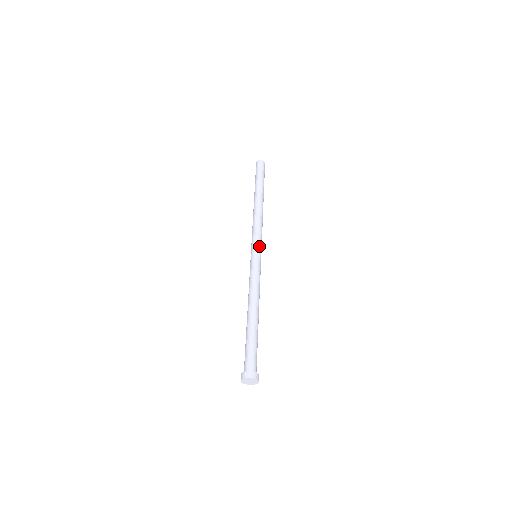
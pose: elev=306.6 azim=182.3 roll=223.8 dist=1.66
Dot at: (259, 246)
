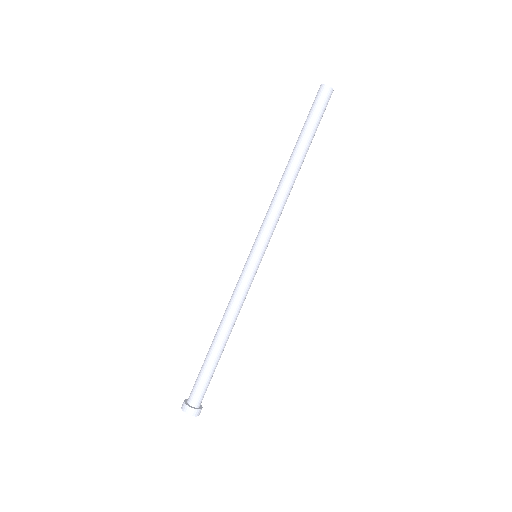
Dot at: (263, 246)
